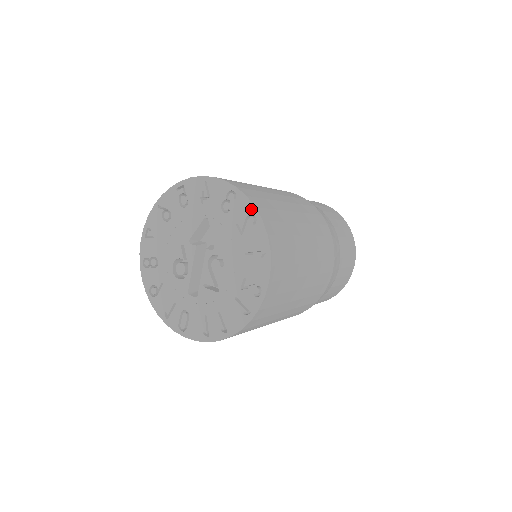
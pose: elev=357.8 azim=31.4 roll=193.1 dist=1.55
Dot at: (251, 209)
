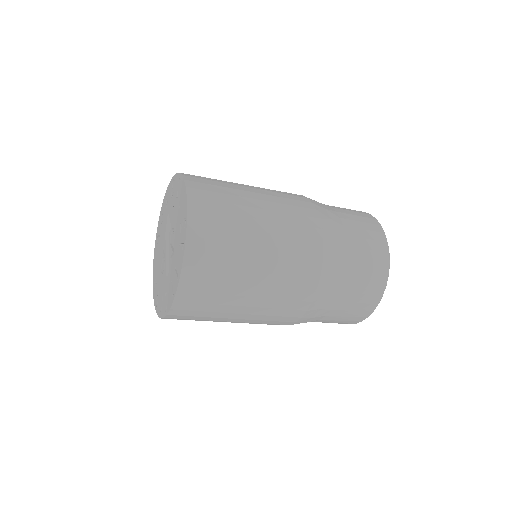
Dot at: (178, 177)
